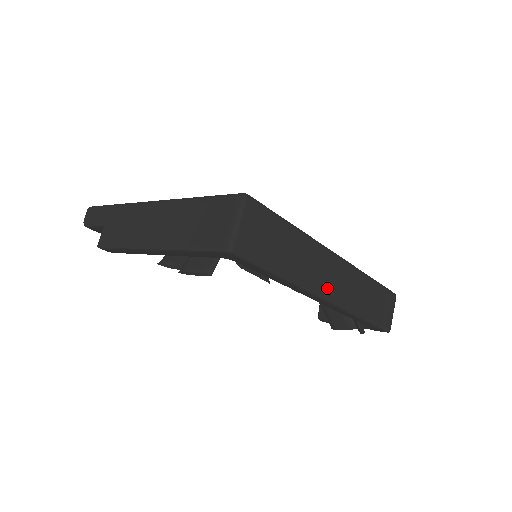
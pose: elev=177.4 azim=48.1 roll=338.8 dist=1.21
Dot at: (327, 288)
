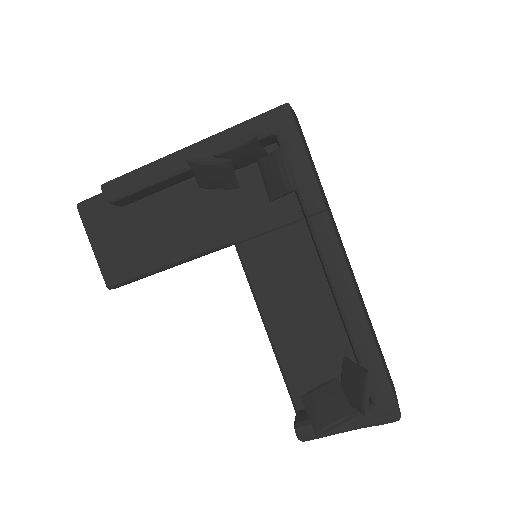
Dot at: (343, 249)
